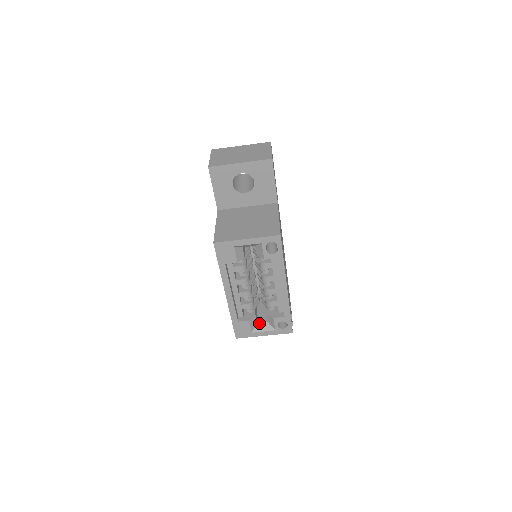
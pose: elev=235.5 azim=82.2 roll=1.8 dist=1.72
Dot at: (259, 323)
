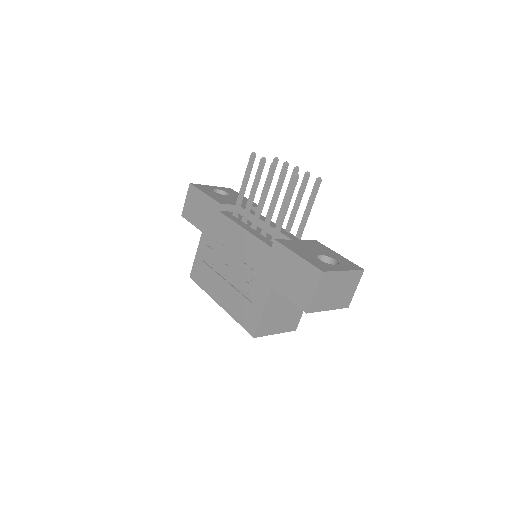
Dot at: occluded
